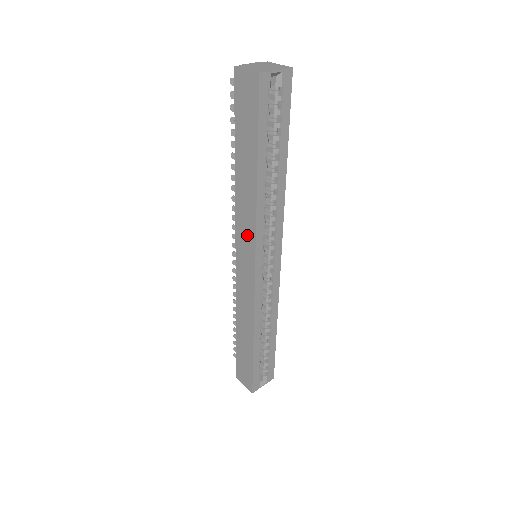
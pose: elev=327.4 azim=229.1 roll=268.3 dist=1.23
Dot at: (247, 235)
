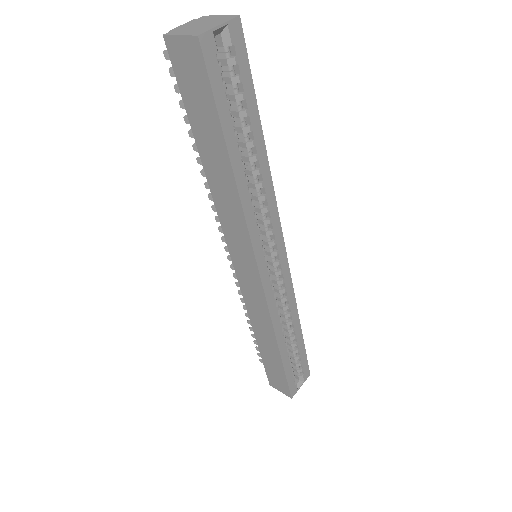
Dot at: (239, 238)
